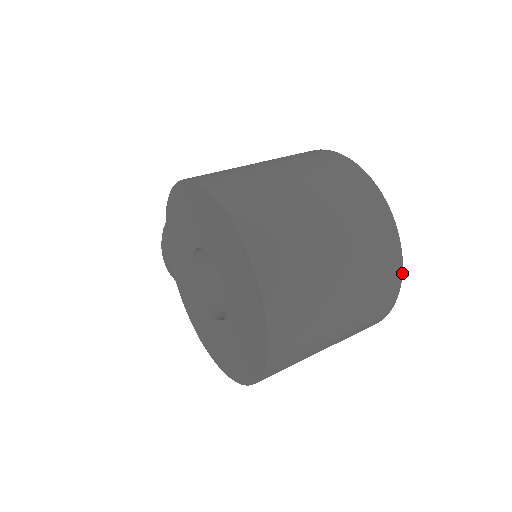
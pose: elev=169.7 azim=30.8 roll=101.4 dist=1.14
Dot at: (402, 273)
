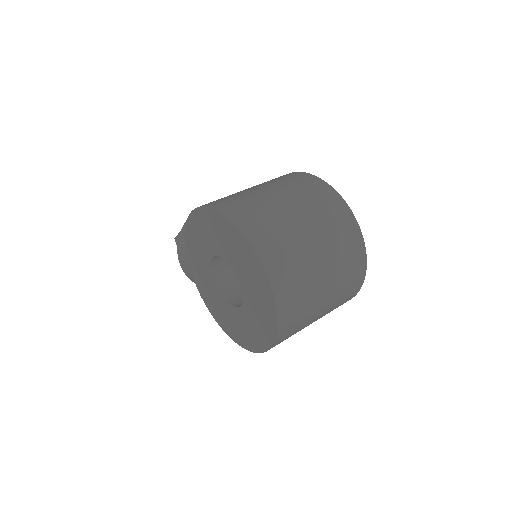
Dot at: (366, 261)
